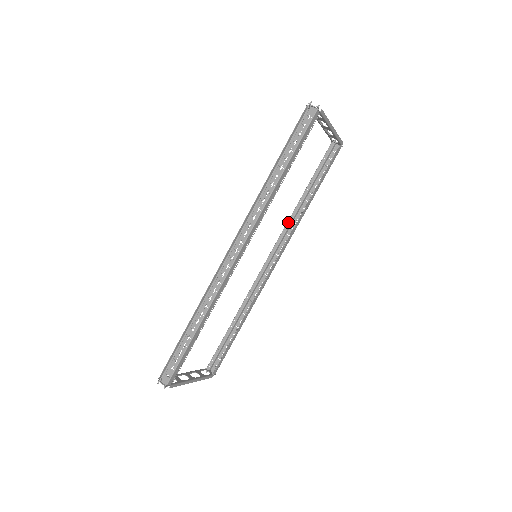
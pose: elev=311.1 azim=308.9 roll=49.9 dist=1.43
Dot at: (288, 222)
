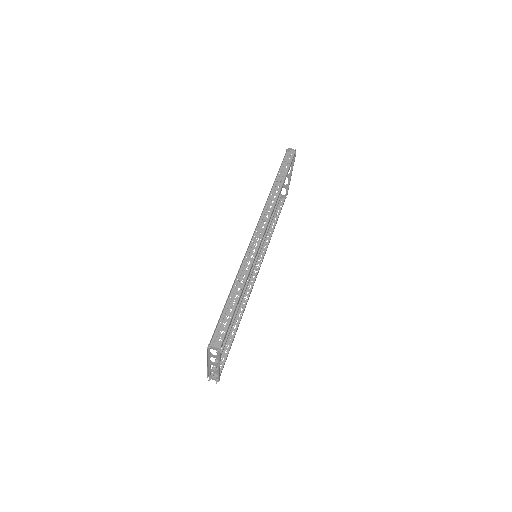
Dot at: (260, 246)
